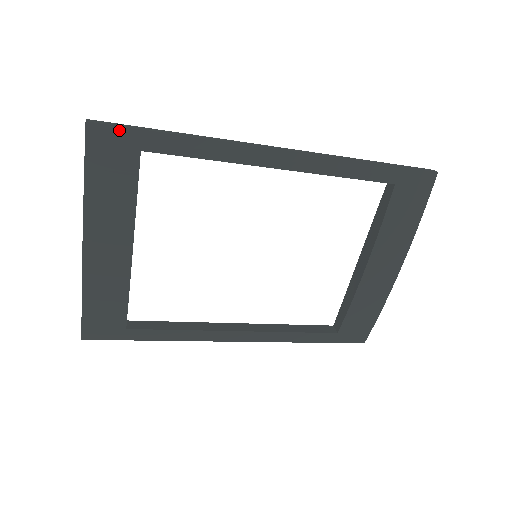
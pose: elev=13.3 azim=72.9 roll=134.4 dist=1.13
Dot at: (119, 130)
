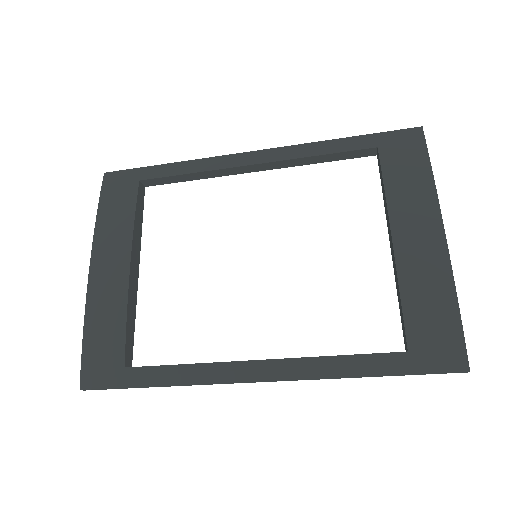
Dot at: (125, 172)
